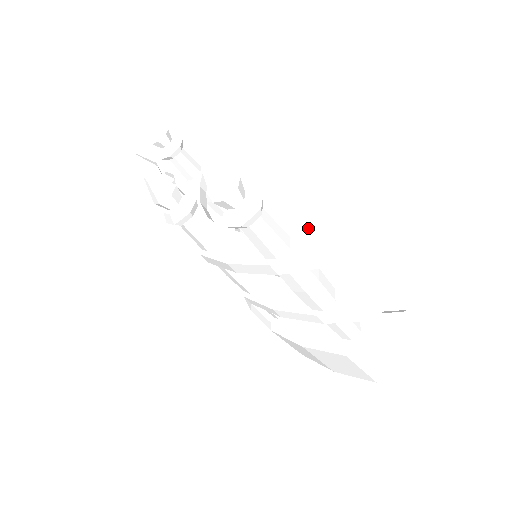
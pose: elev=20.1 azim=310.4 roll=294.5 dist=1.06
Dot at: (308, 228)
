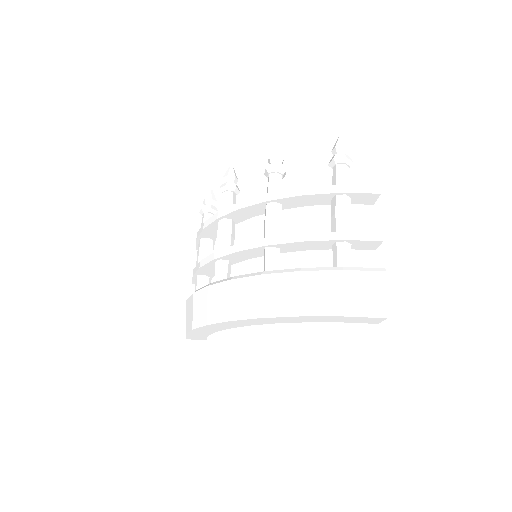
Dot at: occluded
